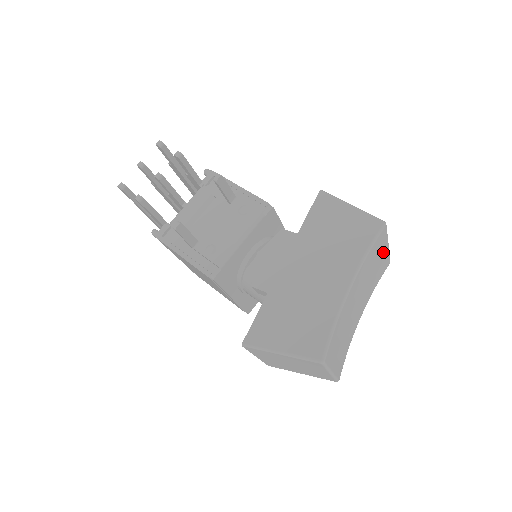
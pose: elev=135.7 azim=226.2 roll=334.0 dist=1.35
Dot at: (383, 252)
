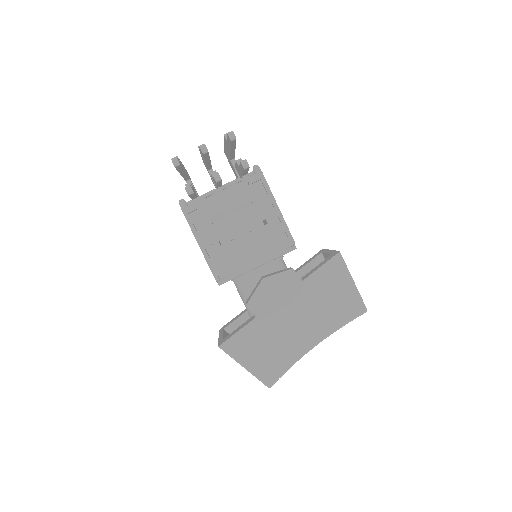
Dot at: occluded
